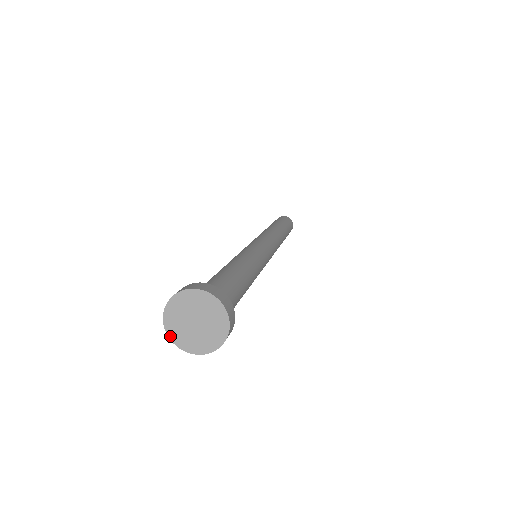
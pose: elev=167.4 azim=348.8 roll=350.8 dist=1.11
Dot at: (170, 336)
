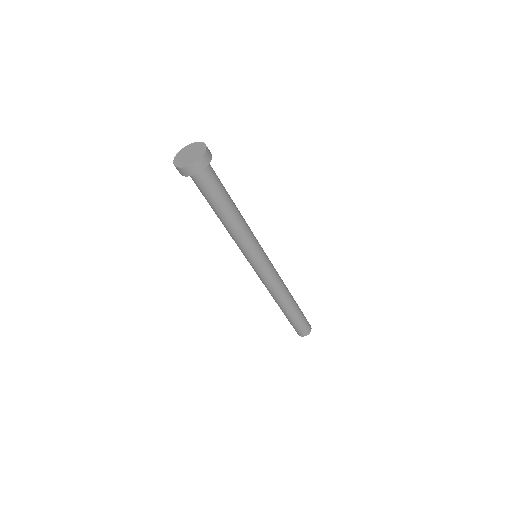
Dot at: (176, 156)
